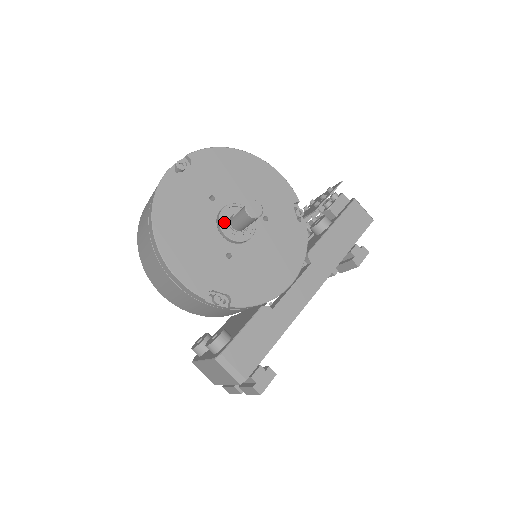
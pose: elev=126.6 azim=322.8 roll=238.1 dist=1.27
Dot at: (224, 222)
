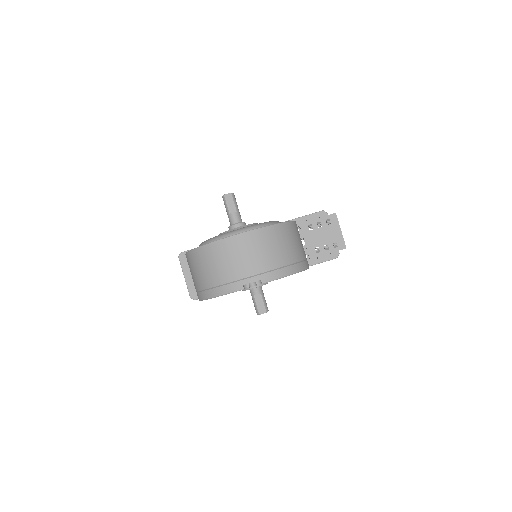
Dot at: occluded
